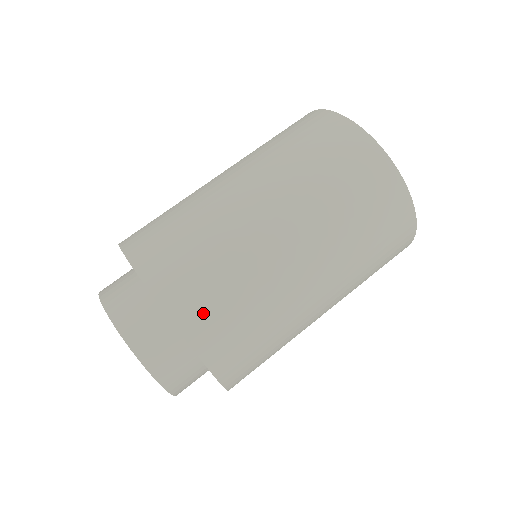
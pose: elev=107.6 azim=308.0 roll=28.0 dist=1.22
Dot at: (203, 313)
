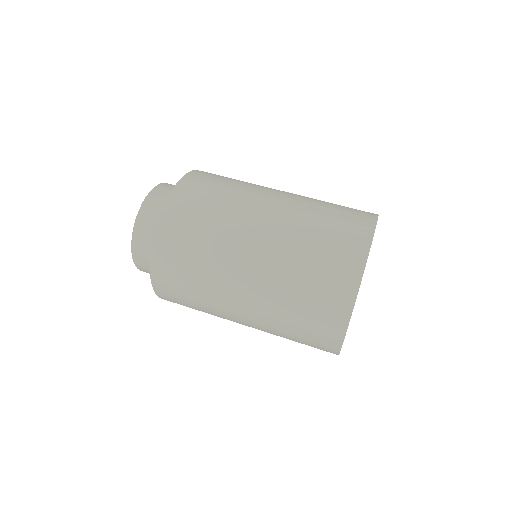
Dot at: (175, 231)
